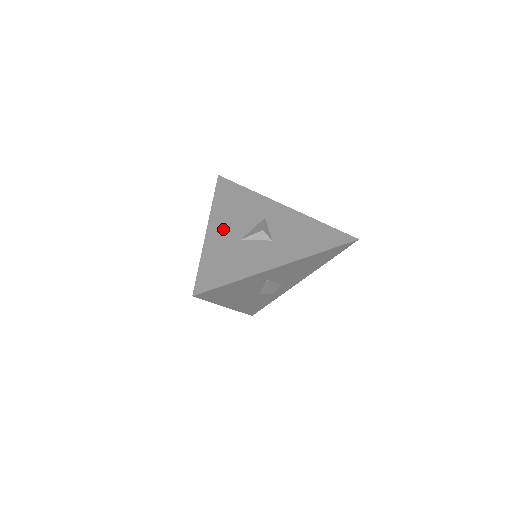
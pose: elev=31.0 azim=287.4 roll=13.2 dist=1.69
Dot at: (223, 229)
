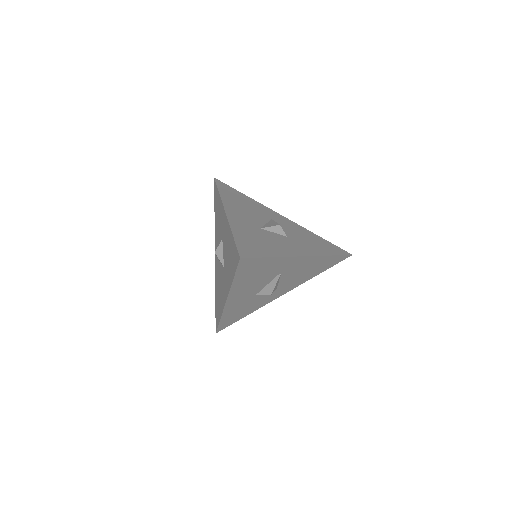
Dot at: (240, 216)
